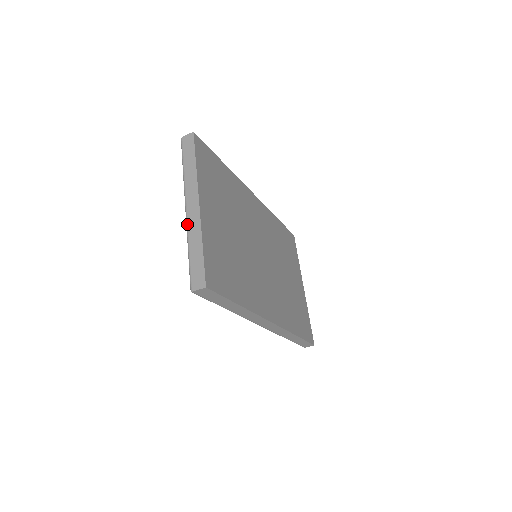
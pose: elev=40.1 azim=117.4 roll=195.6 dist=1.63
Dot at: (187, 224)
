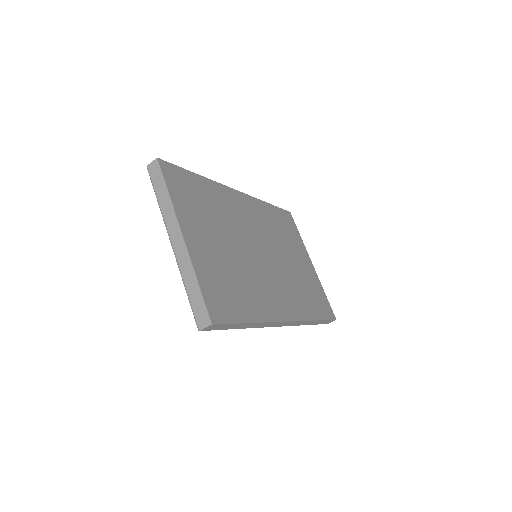
Dot at: (177, 260)
